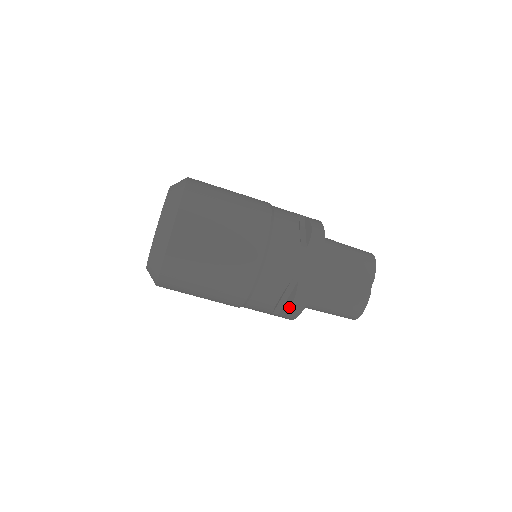
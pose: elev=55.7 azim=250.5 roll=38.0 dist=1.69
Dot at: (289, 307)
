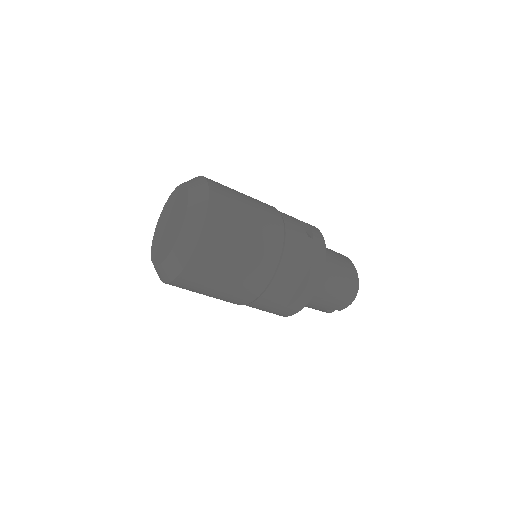
Dot at: occluded
